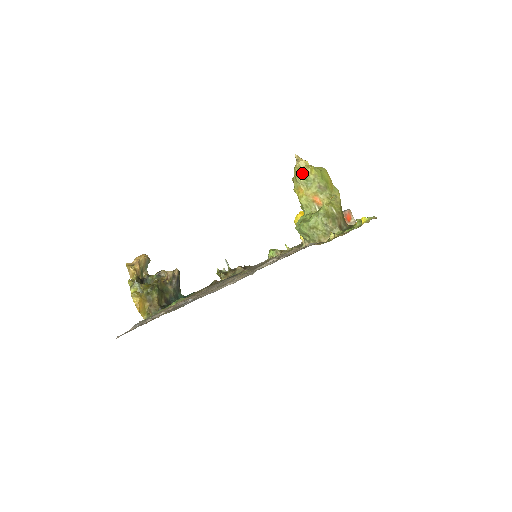
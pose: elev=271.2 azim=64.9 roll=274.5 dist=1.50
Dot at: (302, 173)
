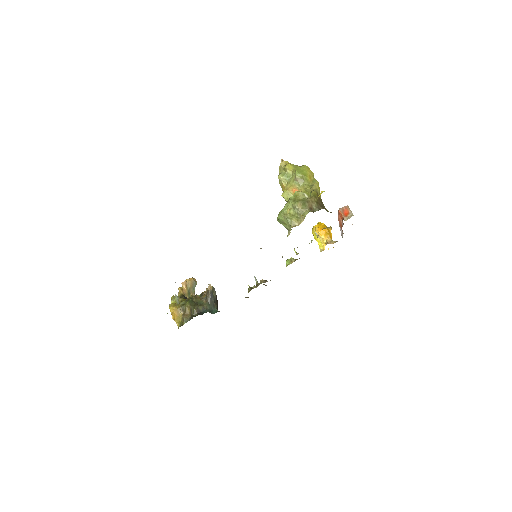
Dot at: (282, 171)
